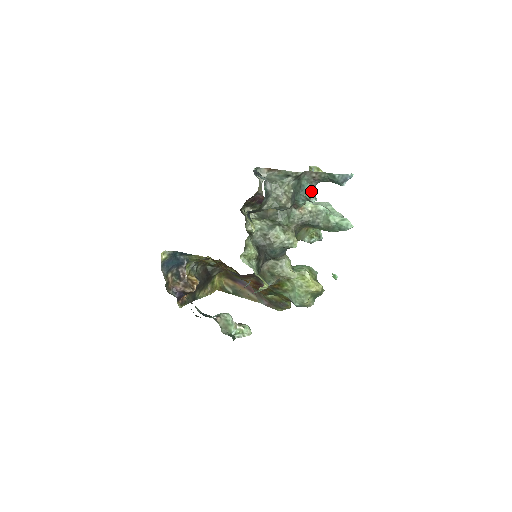
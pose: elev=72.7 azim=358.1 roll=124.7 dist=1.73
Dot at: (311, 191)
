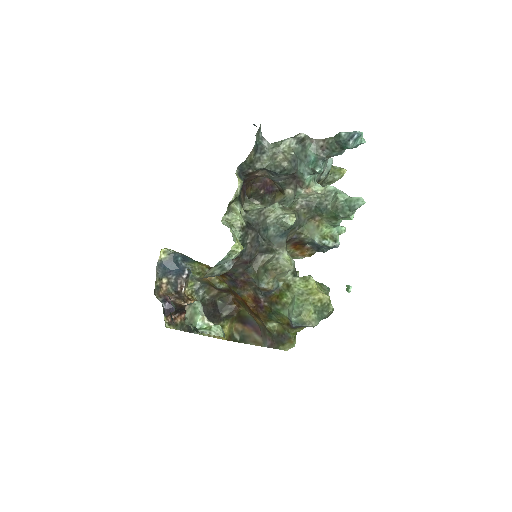
Dot at: (317, 161)
